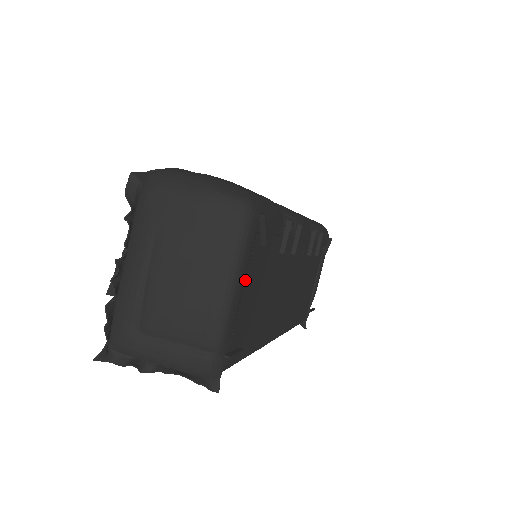
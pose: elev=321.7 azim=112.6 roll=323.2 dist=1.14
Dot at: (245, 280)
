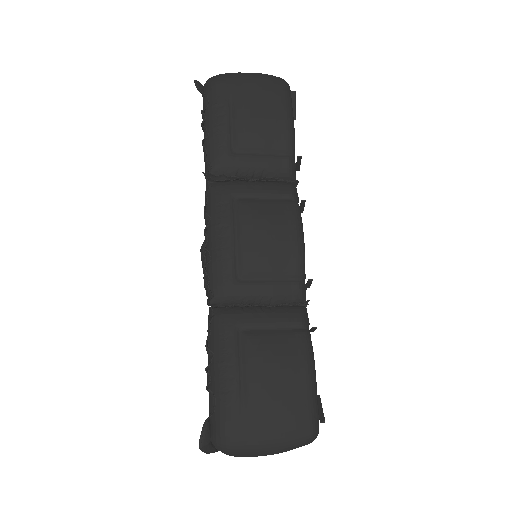
Dot at: occluded
